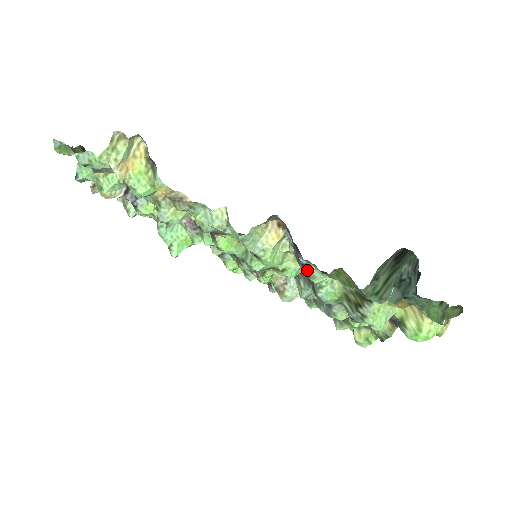
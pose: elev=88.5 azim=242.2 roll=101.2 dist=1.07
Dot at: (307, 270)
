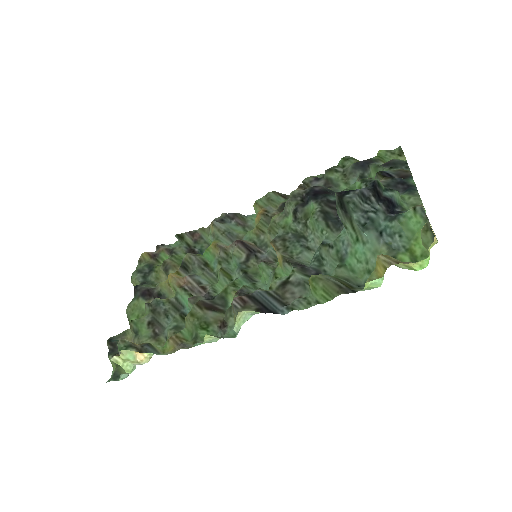
Dot at: (293, 301)
